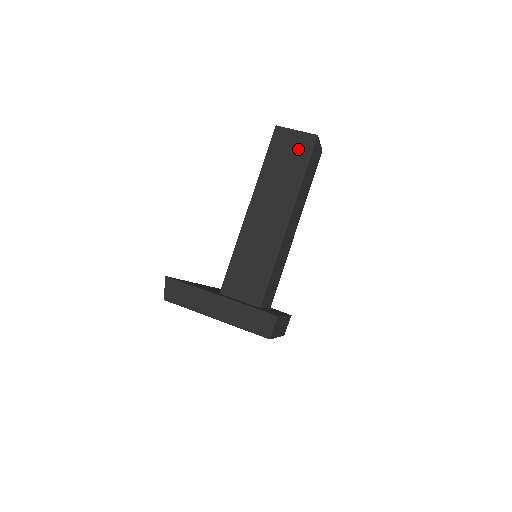
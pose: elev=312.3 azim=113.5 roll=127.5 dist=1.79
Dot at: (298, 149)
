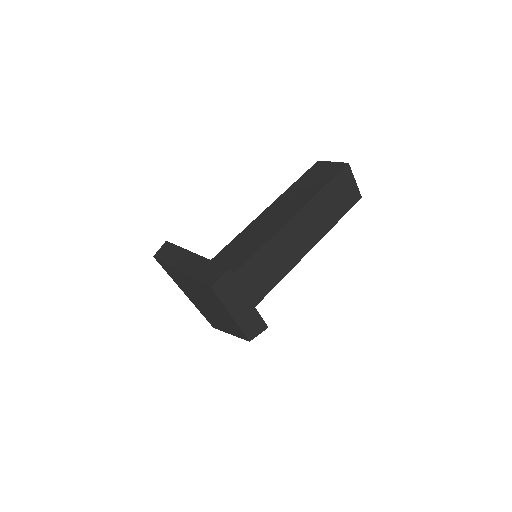
Dot at: (327, 172)
